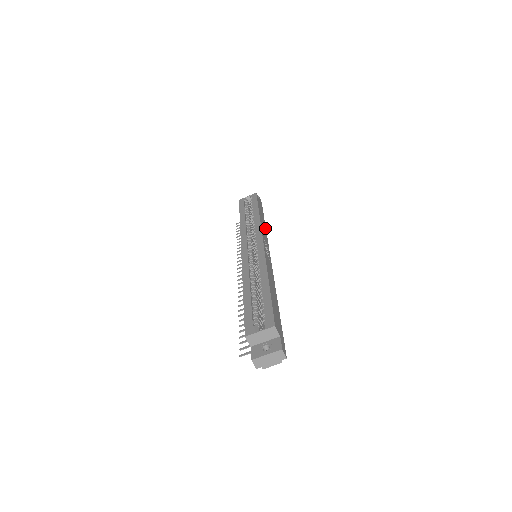
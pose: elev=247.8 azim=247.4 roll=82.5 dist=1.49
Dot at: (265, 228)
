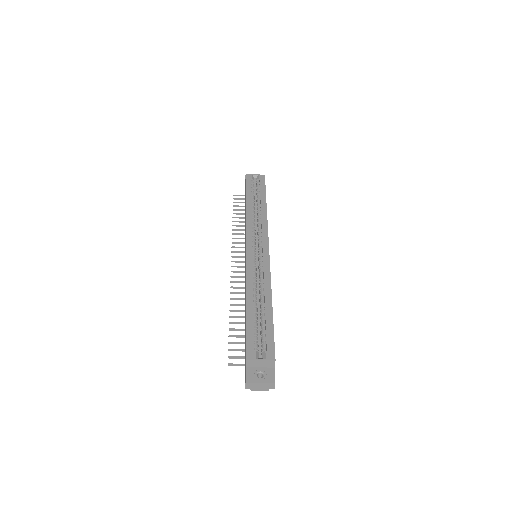
Dot at: occluded
